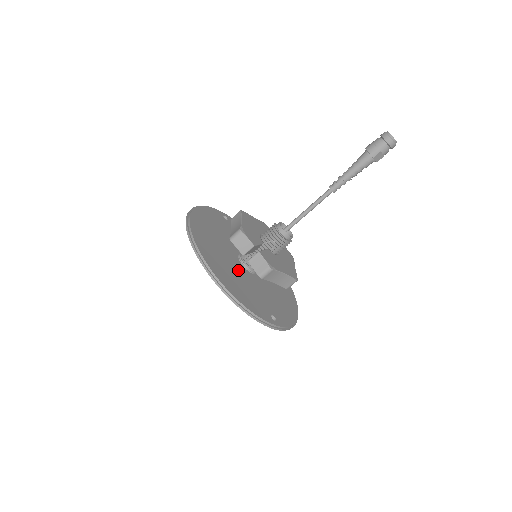
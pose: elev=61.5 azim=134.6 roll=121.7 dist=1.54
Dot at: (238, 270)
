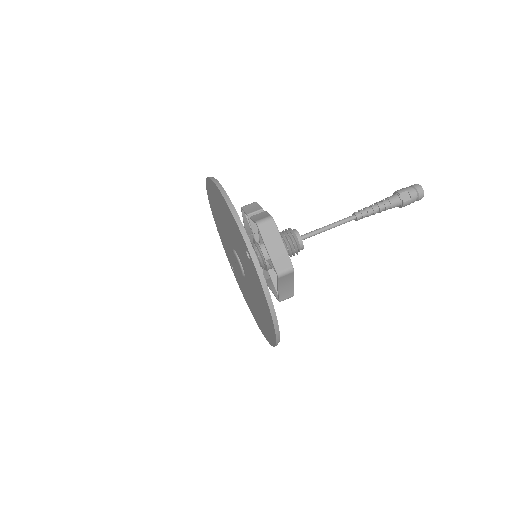
Dot at: occluded
